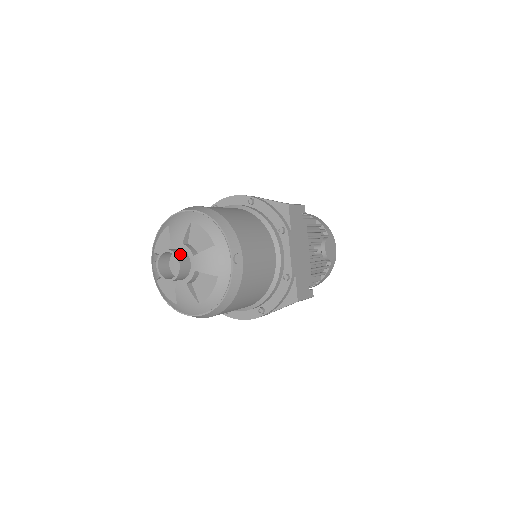
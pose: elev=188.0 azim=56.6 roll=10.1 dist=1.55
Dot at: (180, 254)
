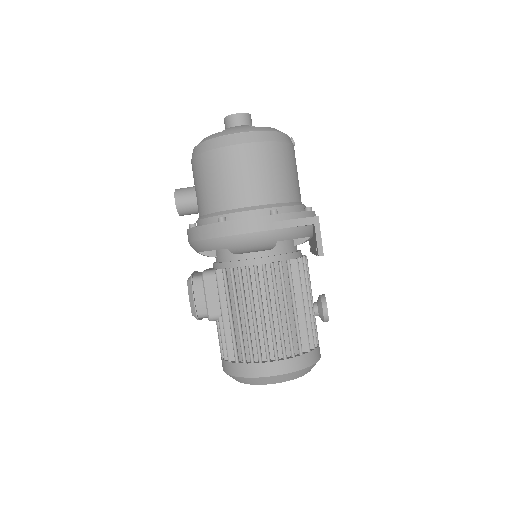
Dot at: occluded
